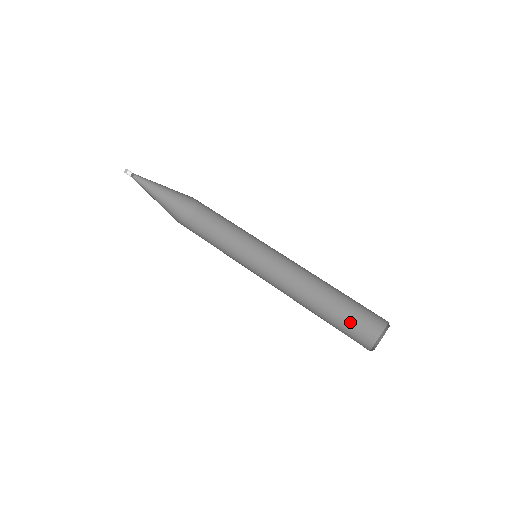
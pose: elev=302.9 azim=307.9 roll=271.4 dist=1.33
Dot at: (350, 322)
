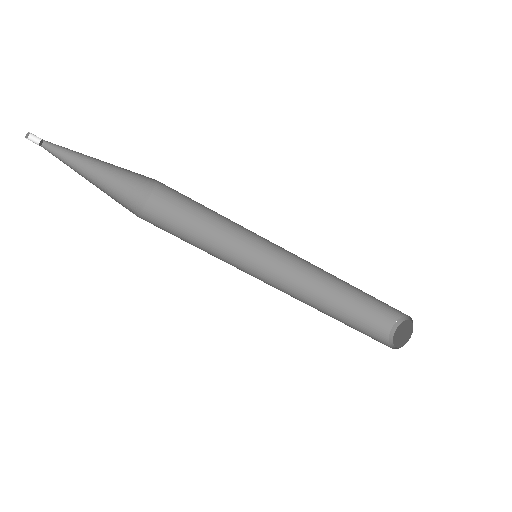
Dot at: (380, 301)
